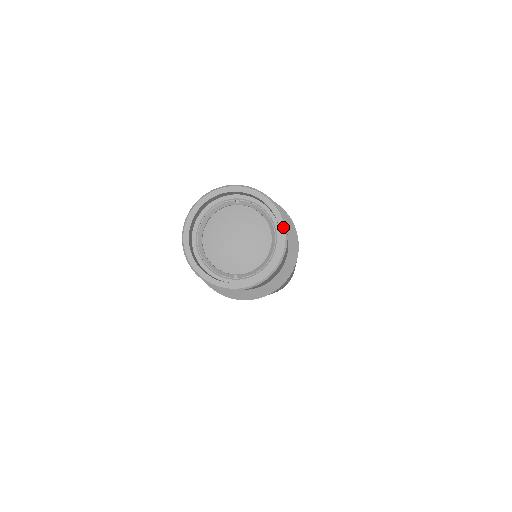
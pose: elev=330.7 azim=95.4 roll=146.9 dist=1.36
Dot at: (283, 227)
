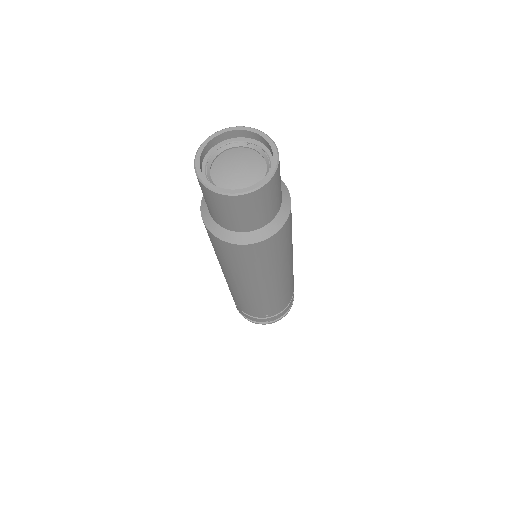
Dot at: (276, 161)
